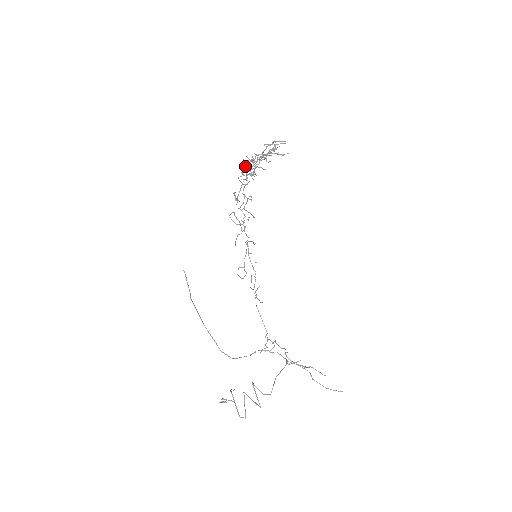
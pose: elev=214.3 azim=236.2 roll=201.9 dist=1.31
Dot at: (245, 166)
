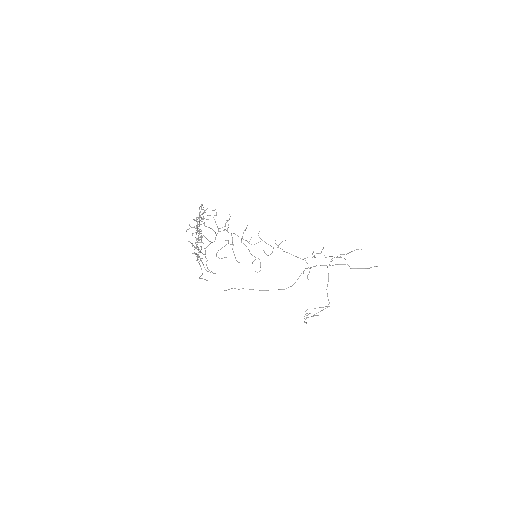
Dot at: occluded
